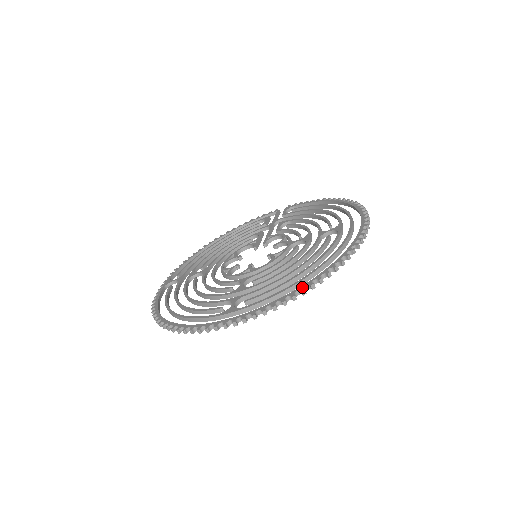
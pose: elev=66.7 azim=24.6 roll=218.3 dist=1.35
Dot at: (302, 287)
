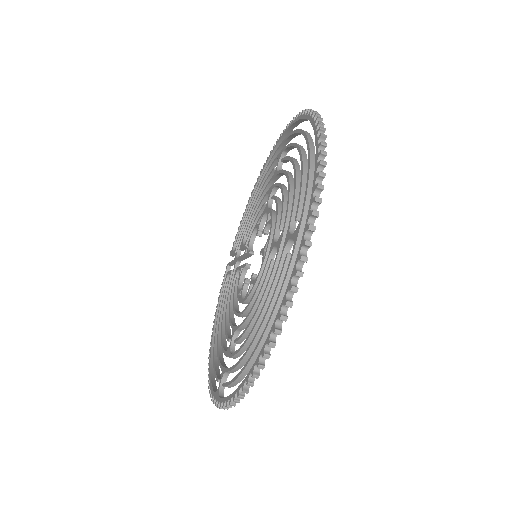
Dot at: (317, 139)
